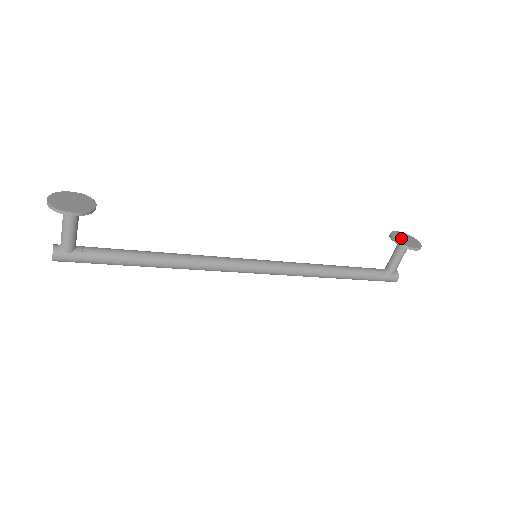
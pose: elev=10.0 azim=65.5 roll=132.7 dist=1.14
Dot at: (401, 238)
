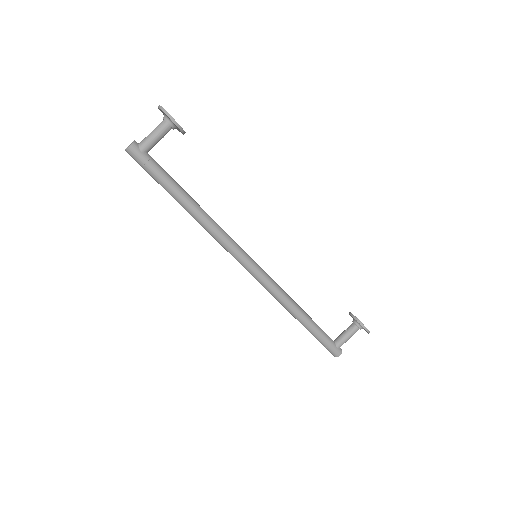
Dot at: occluded
